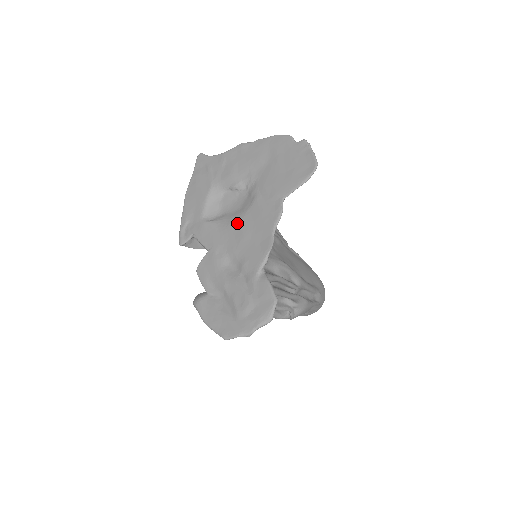
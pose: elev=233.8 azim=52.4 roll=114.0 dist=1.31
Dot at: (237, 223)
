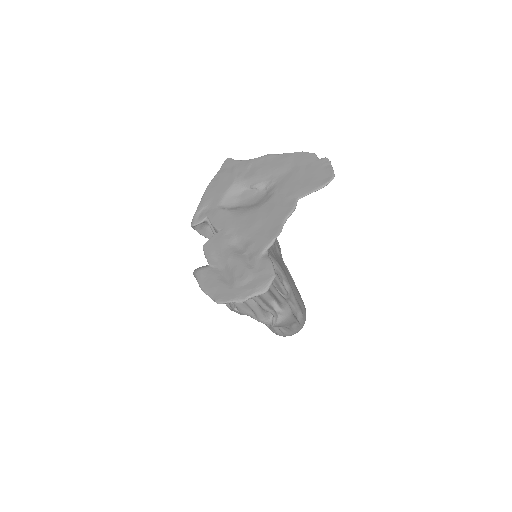
Dot at: (251, 213)
